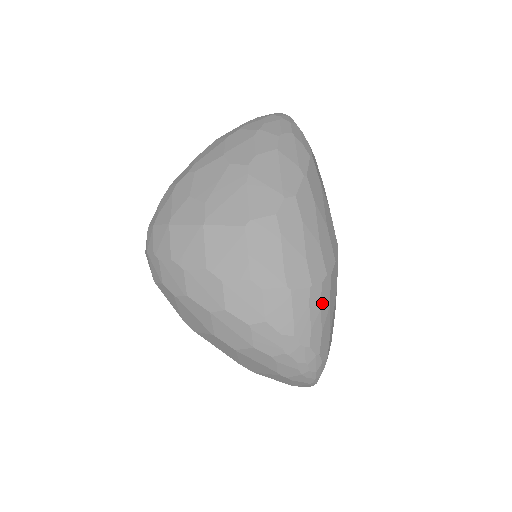
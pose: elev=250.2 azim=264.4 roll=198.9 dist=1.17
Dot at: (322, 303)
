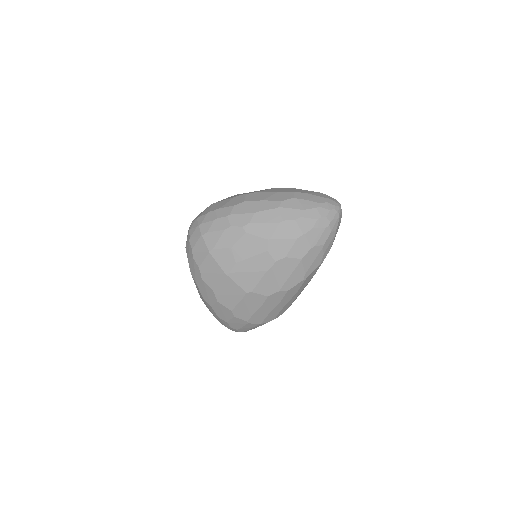
Dot at: occluded
